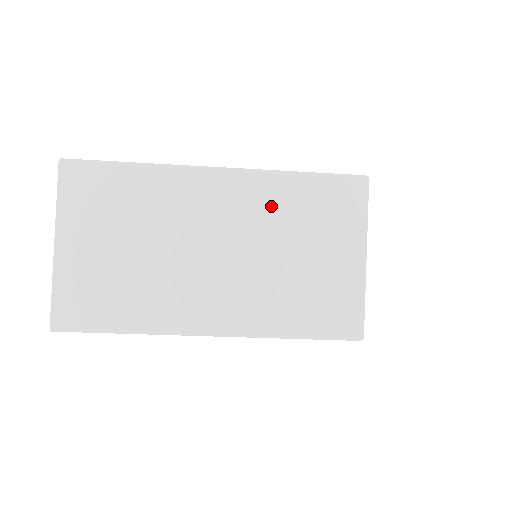
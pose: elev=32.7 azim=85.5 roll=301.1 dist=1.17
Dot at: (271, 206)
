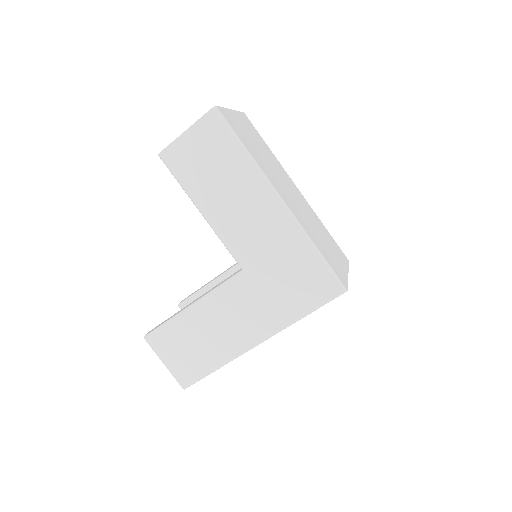
Dot at: (314, 217)
